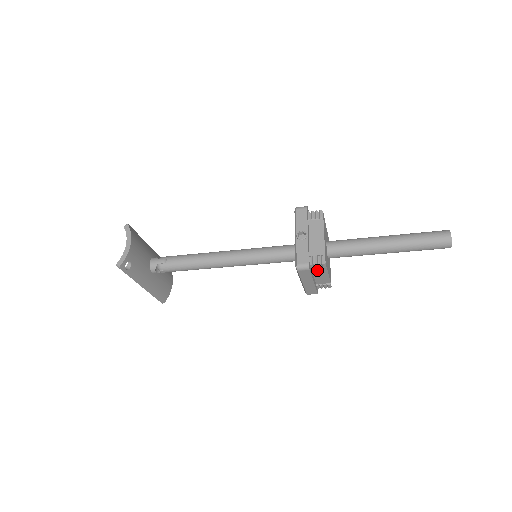
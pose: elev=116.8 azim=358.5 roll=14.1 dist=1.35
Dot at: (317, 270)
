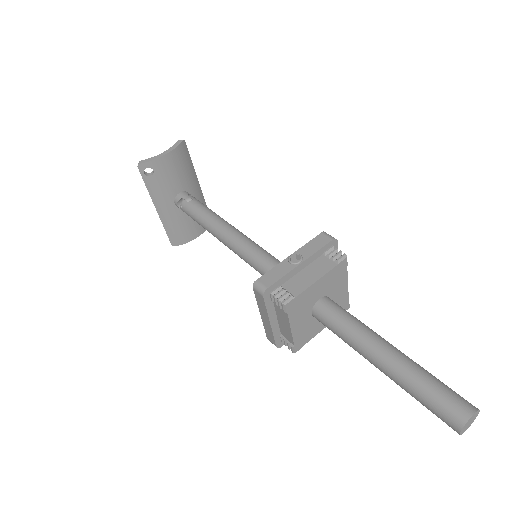
Dot at: (279, 310)
